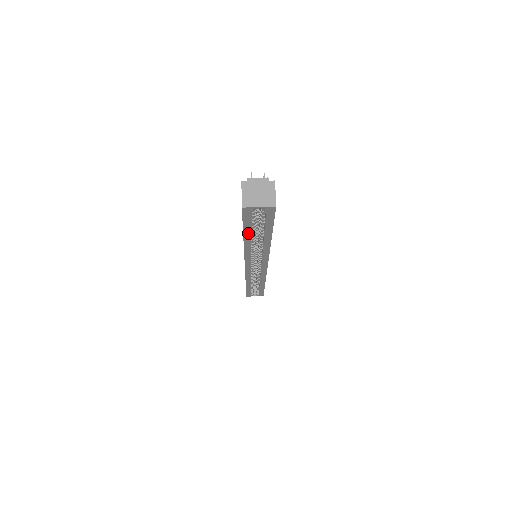
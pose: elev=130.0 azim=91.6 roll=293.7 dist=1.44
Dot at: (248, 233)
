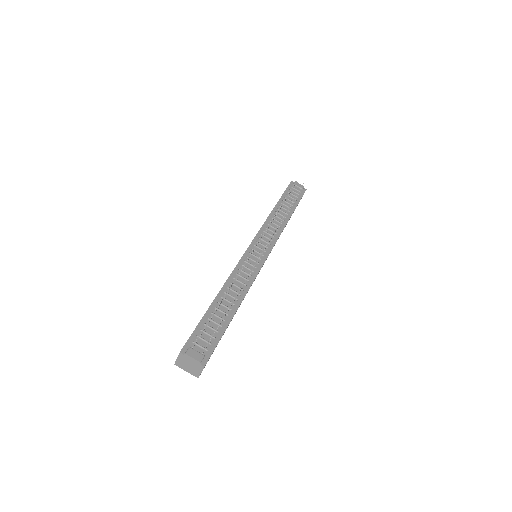
Dot at: occluded
